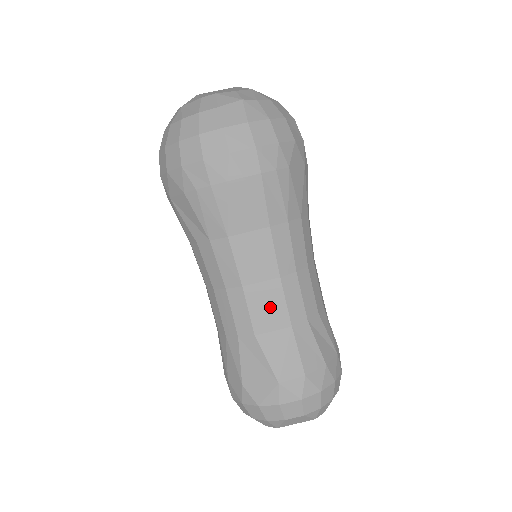
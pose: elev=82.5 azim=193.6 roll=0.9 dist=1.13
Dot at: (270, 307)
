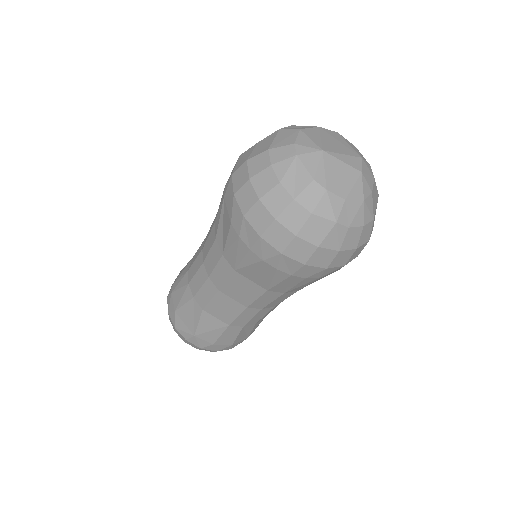
Dot at: (226, 310)
